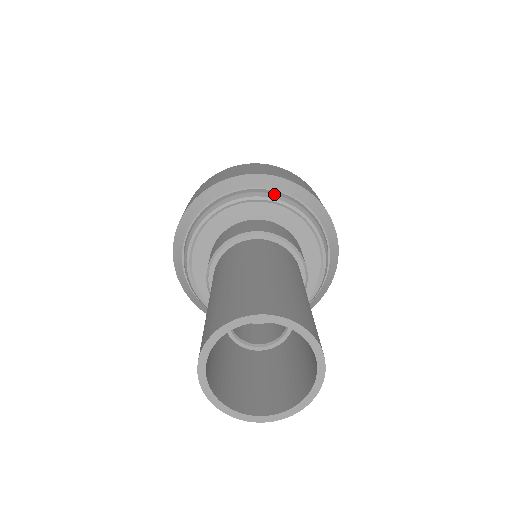
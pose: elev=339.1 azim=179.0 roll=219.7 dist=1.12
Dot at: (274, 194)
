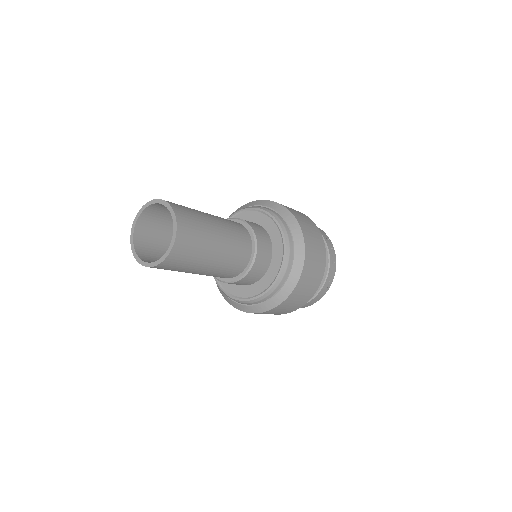
Dot at: (281, 220)
